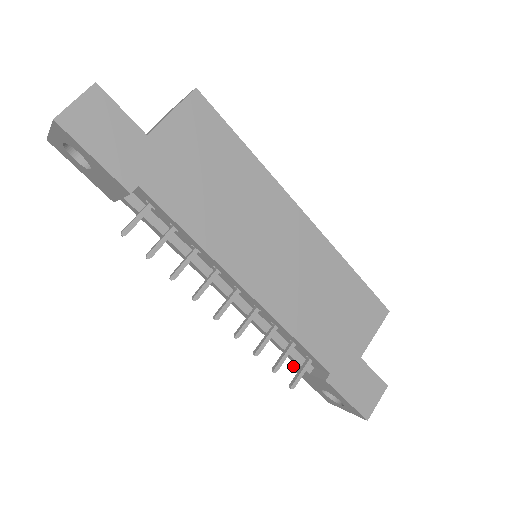
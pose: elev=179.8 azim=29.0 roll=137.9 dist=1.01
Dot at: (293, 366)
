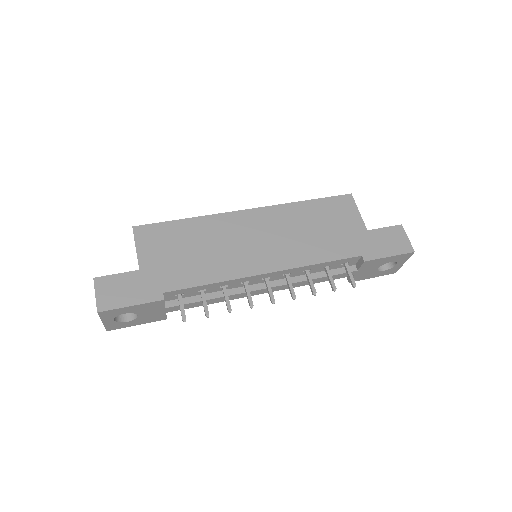
Dot at: (349, 280)
